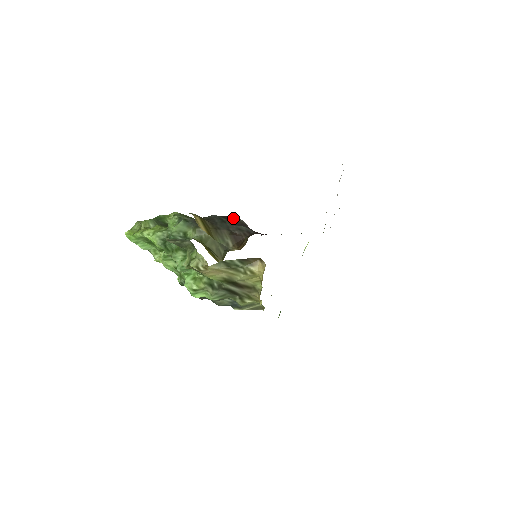
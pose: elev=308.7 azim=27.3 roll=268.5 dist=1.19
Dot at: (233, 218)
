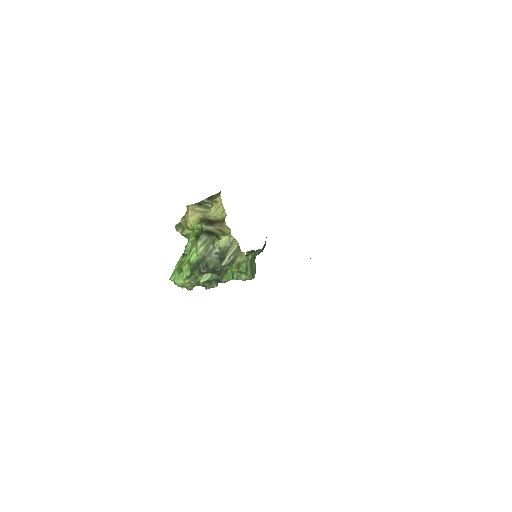
Dot at: occluded
